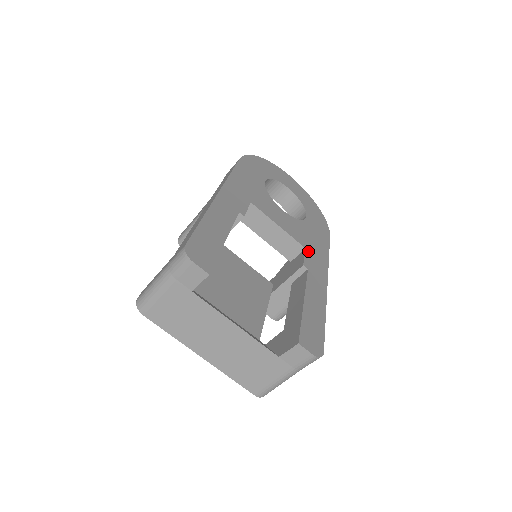
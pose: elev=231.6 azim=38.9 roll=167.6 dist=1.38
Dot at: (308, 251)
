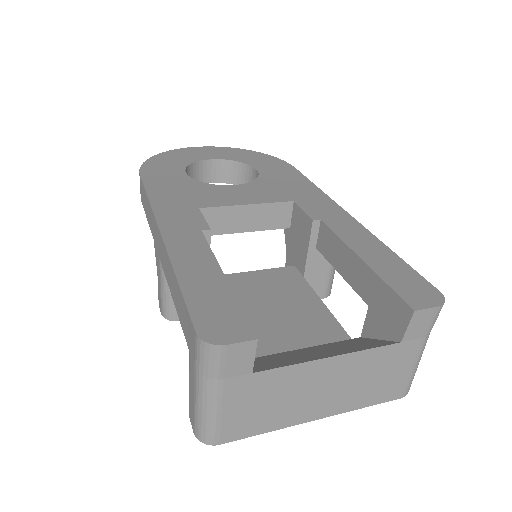
Dot at: (298, 201)
